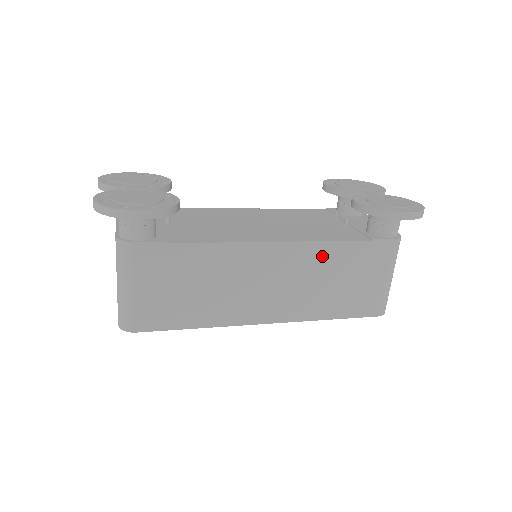
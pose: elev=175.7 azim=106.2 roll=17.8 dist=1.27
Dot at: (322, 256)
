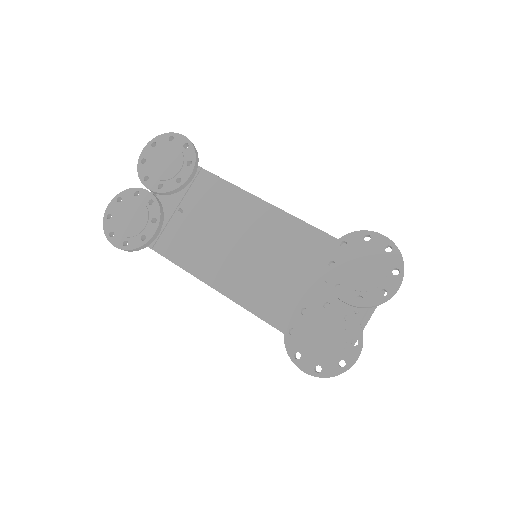
Dot at: occluded
